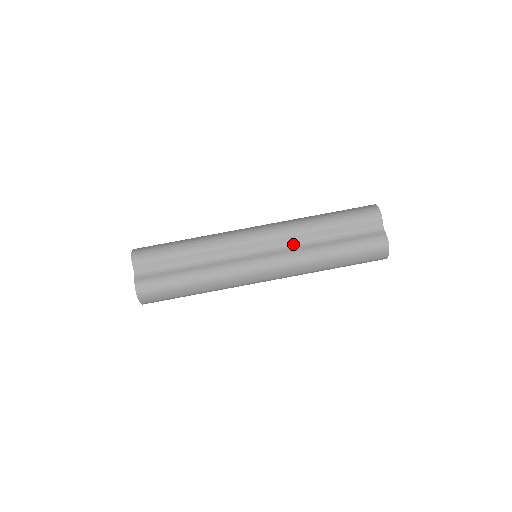
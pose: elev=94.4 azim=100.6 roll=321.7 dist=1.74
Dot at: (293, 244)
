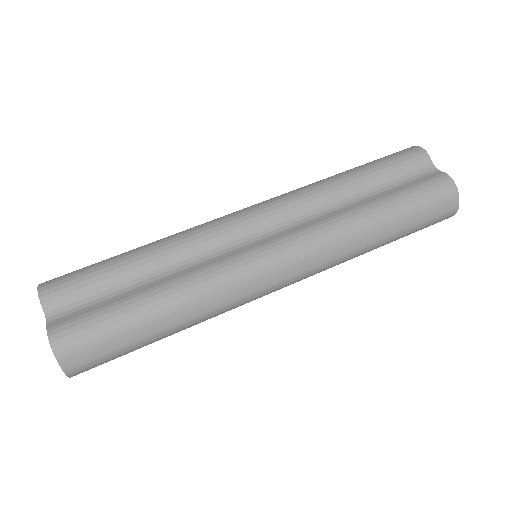
Dot at: (312, 215)
